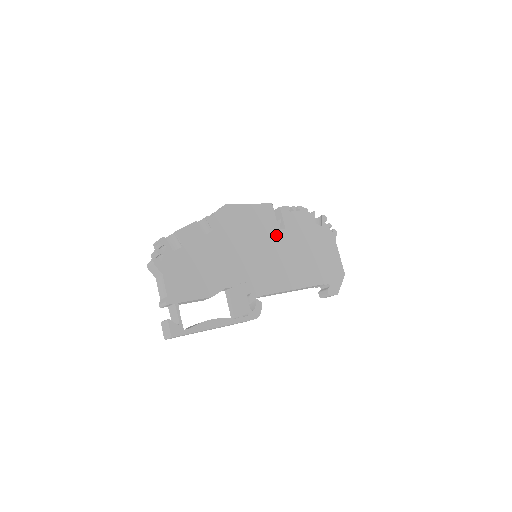
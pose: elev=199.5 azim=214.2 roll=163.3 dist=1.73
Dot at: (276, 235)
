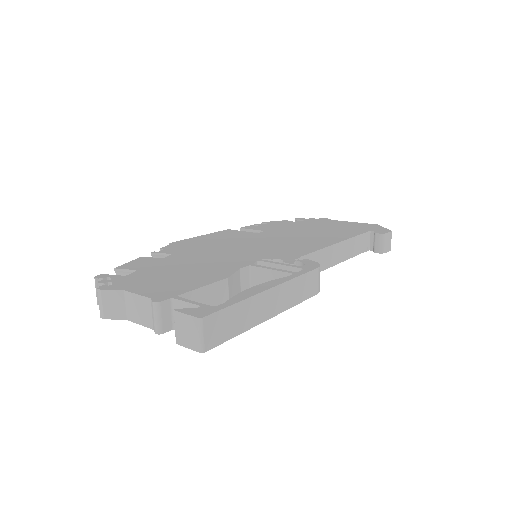
Dot at: (259, 235)
